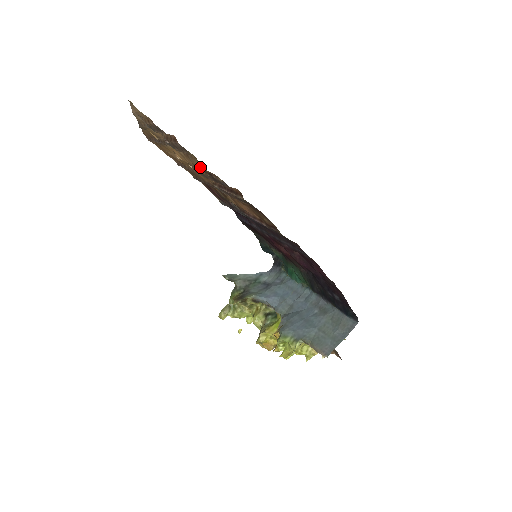
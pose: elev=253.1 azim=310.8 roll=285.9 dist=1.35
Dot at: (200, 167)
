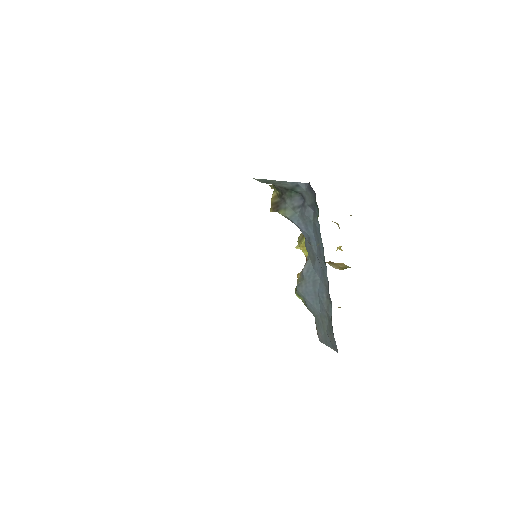
Dot at: occluded
